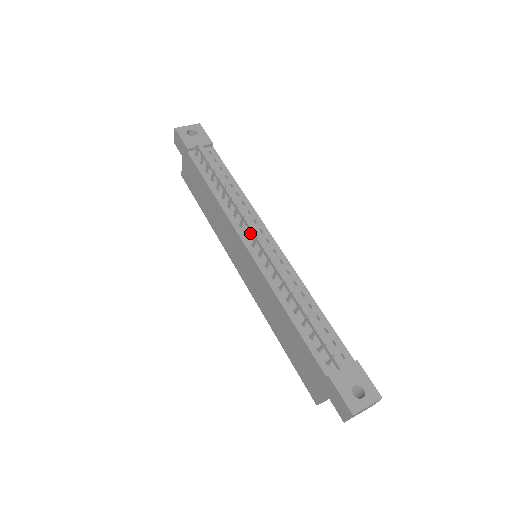
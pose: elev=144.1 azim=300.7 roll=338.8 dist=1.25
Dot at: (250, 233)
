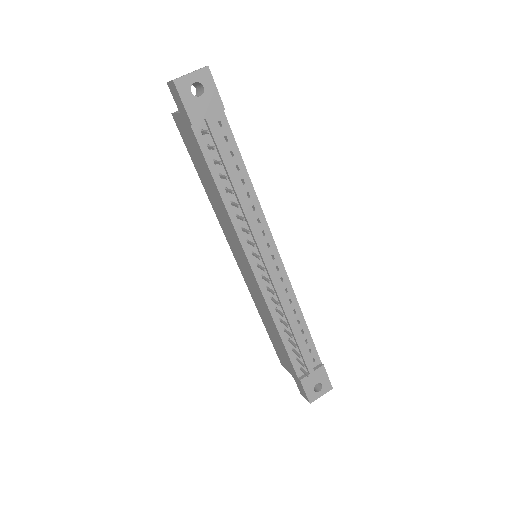
Dot at: (257, 250)
